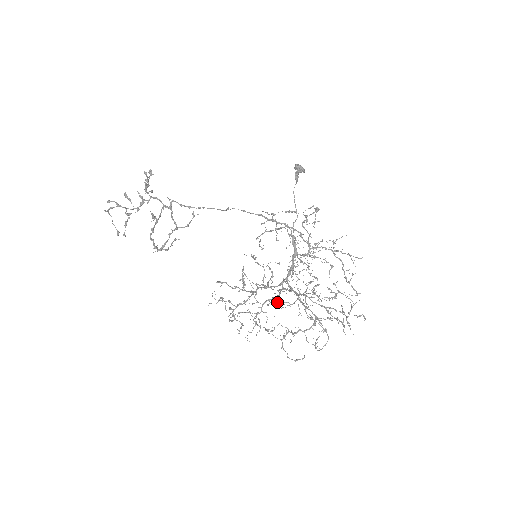
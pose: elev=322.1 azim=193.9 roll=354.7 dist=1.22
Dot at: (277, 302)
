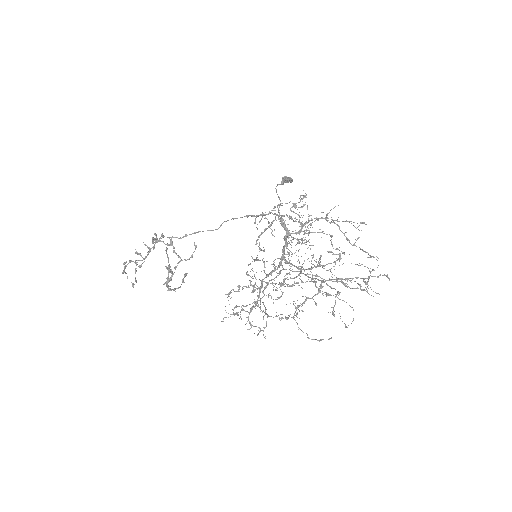
Dot at: (281, 284)
